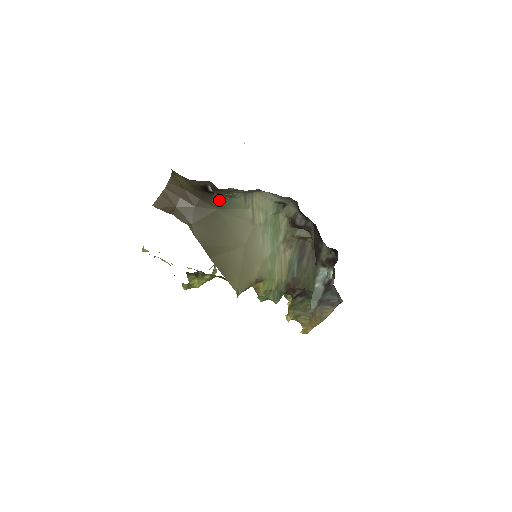
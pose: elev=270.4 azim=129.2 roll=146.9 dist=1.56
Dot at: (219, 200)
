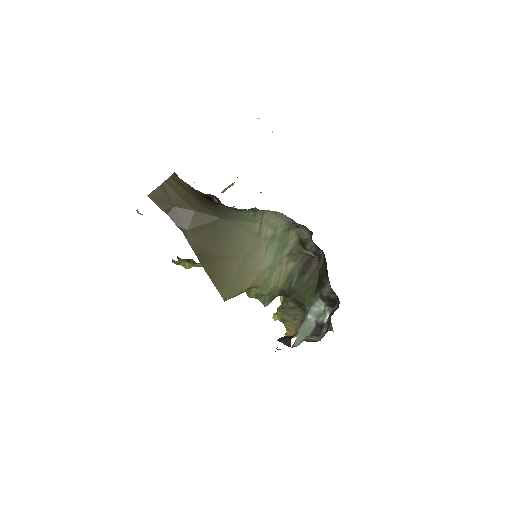
Dot at: (224, 210)
